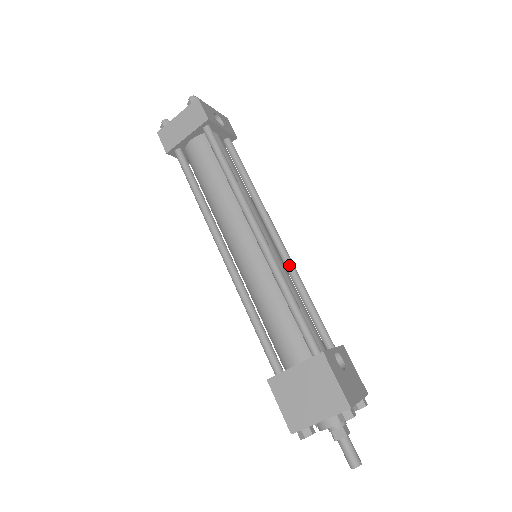
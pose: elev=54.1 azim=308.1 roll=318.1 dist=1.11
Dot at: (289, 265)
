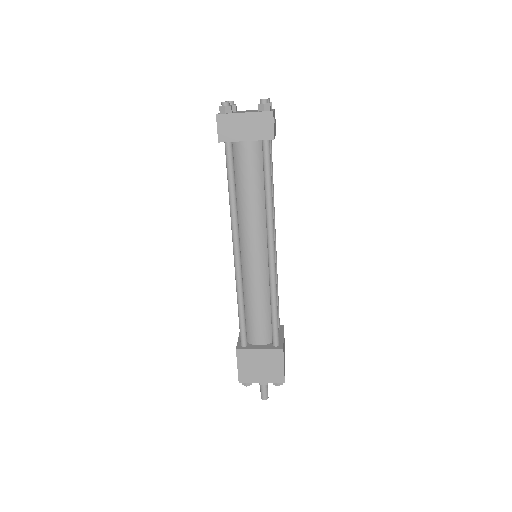
Dot at: occluded
